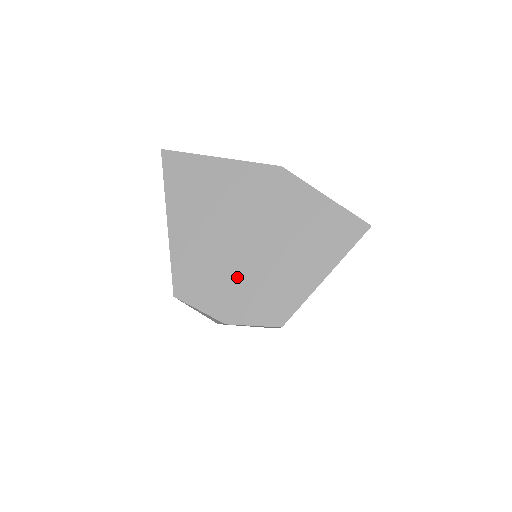
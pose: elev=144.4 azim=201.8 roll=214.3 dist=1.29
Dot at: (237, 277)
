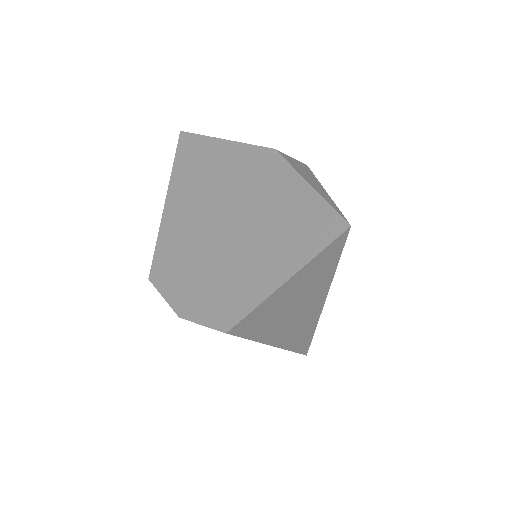
Dot at: (203, 268)
